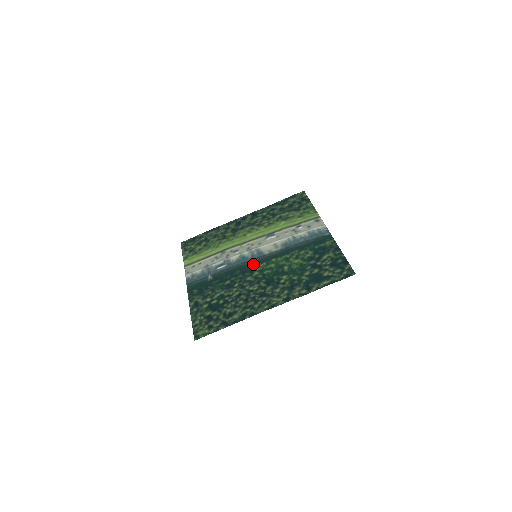
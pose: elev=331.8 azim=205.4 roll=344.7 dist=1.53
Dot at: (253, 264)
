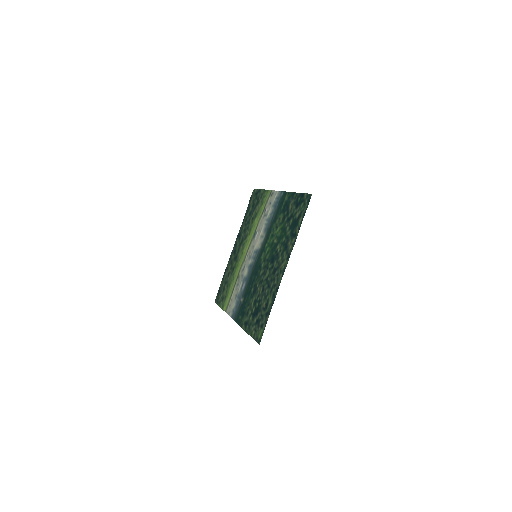
Dot at: (257, 262)
